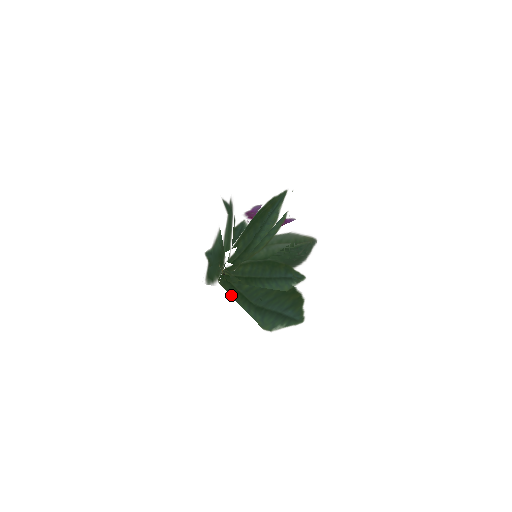
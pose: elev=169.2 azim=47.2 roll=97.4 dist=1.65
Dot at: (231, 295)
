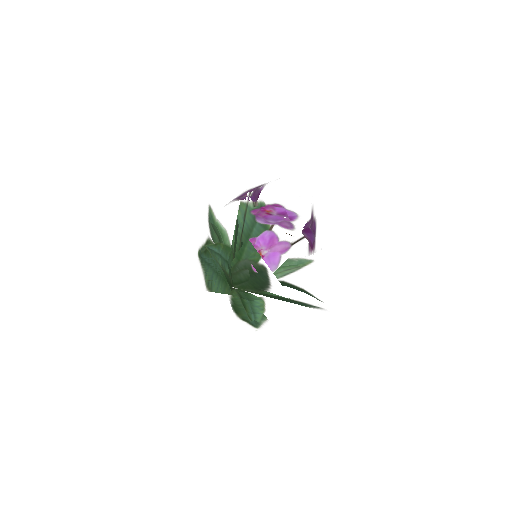
Dot at: occluded
